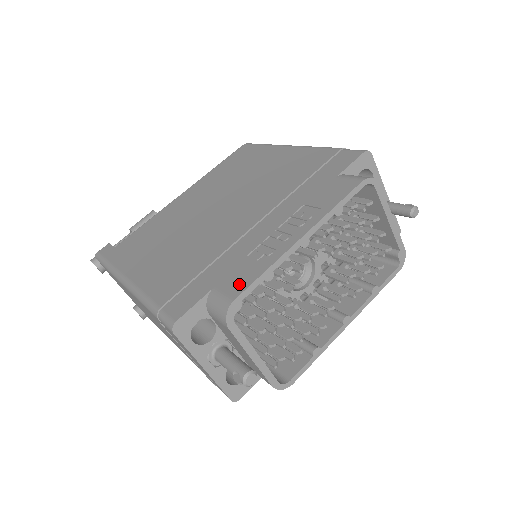
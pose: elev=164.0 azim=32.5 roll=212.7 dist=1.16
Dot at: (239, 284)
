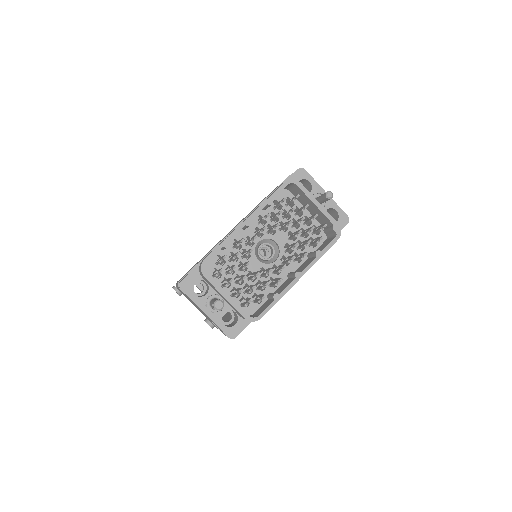
Dot at: occluded
